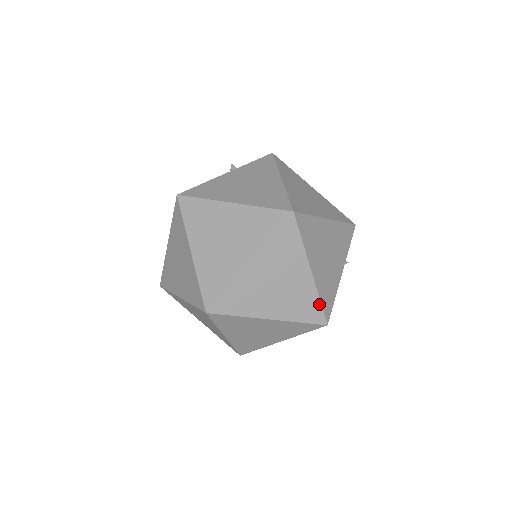
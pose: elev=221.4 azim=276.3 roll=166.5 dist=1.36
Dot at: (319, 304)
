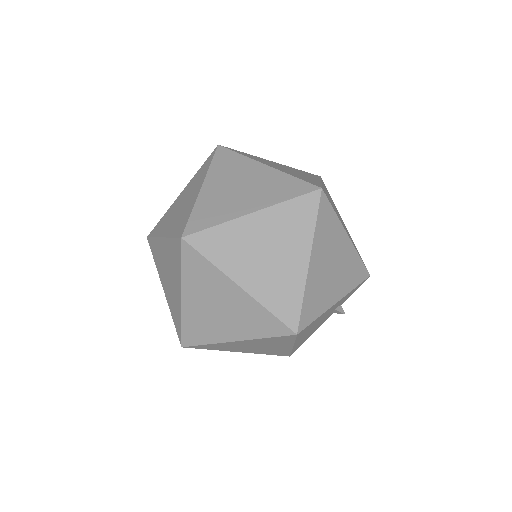
Dot at: (300, 303)
